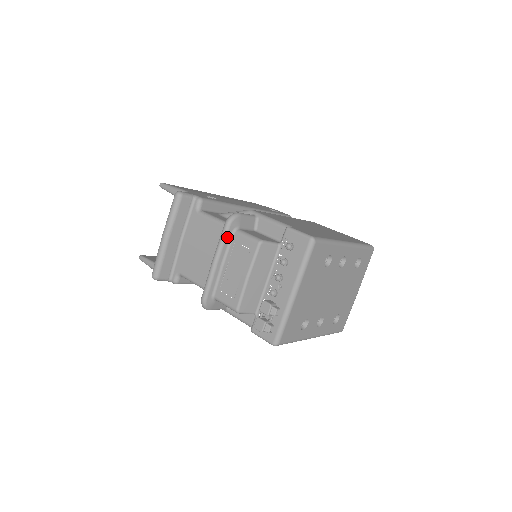
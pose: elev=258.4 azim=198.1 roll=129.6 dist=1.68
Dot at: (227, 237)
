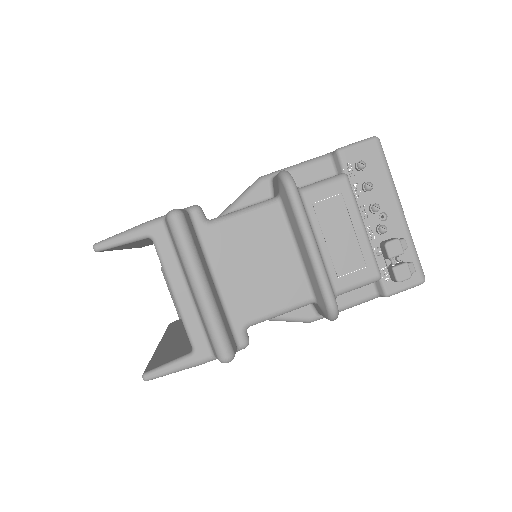
Dot at: (302, 204)
